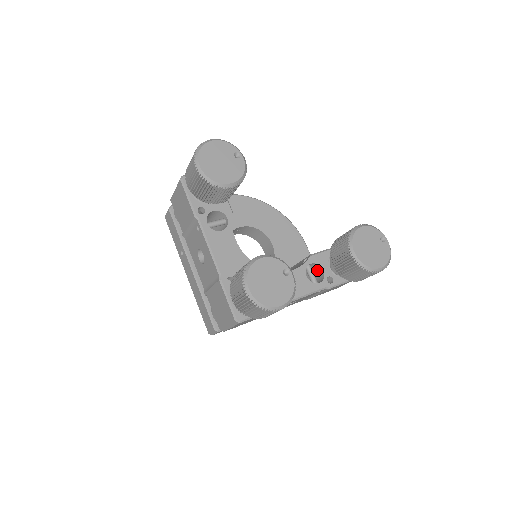
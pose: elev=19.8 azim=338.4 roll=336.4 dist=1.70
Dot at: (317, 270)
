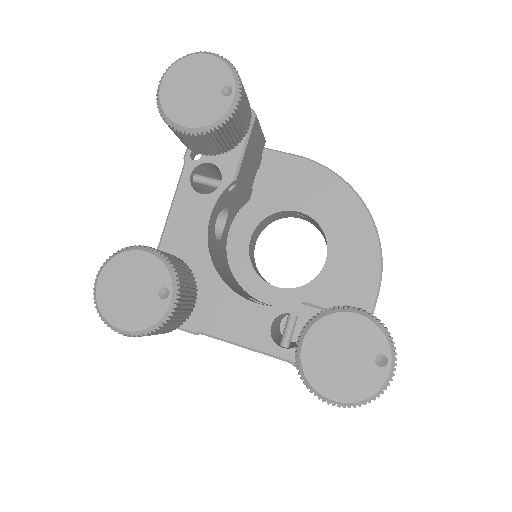
Dot at: occluded
